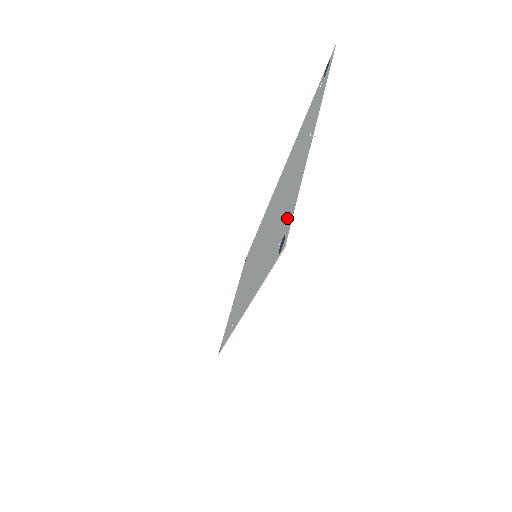
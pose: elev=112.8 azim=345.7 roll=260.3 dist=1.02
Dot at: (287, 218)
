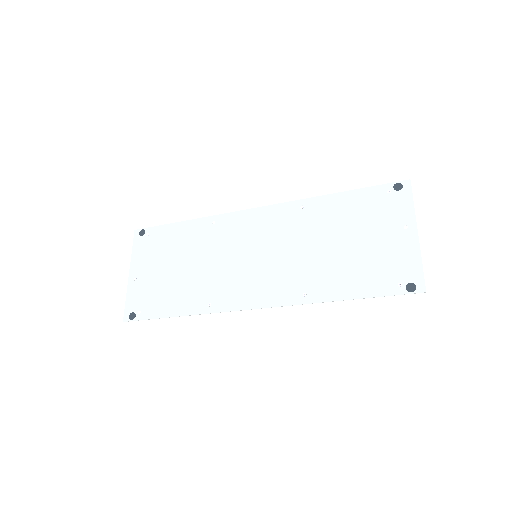
Dot at: (404, 272)
